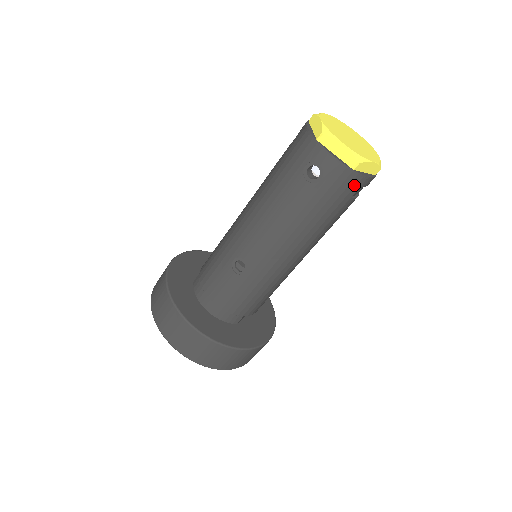
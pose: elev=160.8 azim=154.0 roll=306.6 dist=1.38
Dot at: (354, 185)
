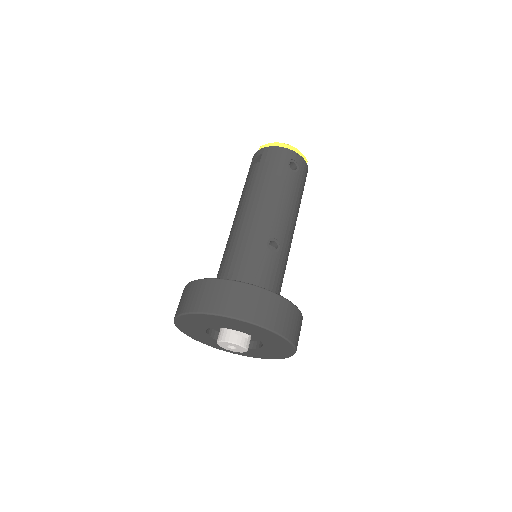
Dot at: occluded
